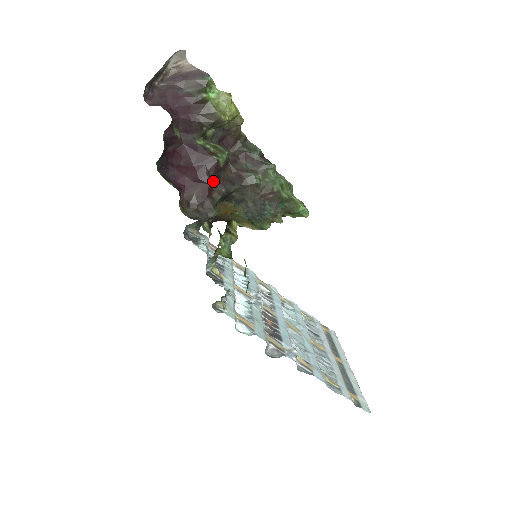
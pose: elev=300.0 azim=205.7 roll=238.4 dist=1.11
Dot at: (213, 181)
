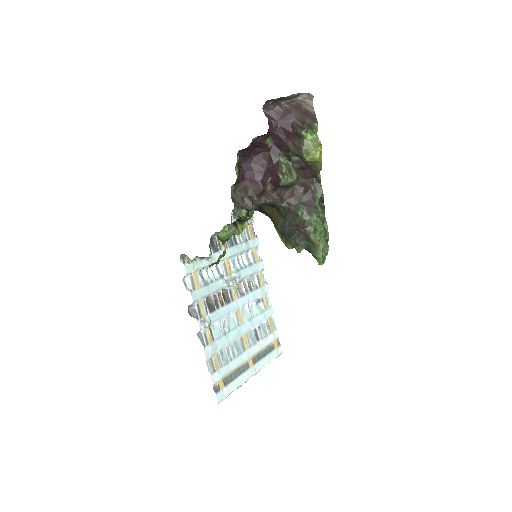
Dot at: (268, 189)
